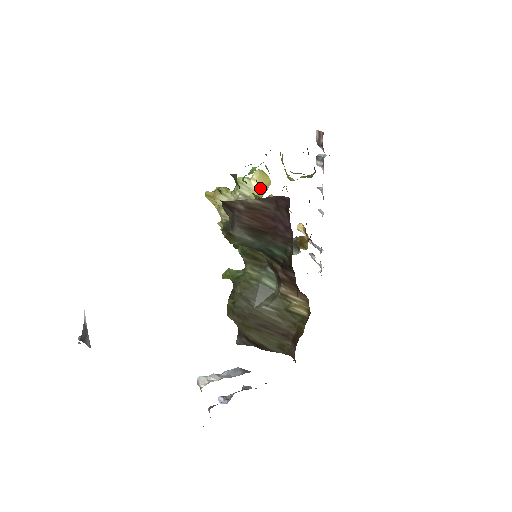
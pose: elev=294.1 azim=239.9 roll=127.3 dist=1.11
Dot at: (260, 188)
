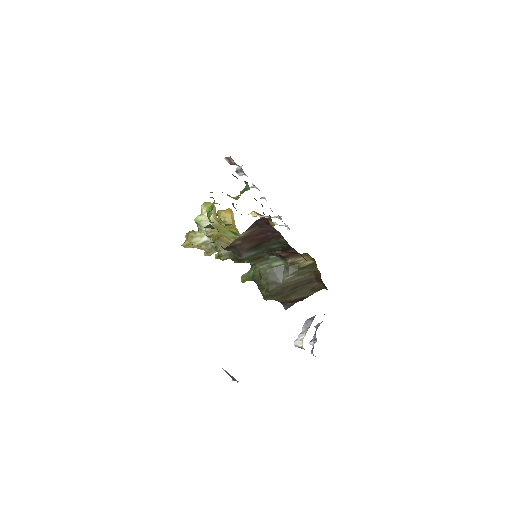
Dot at: (213, 214)
